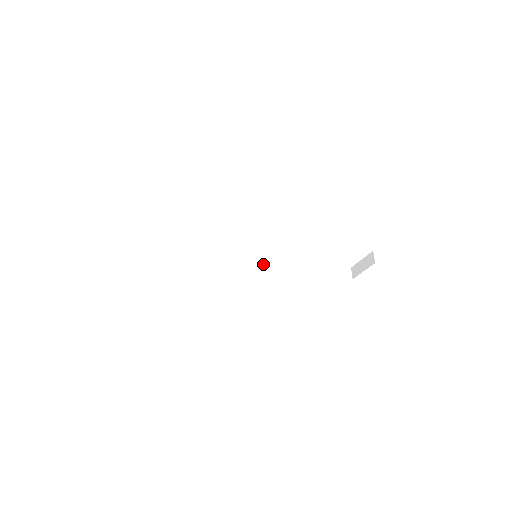
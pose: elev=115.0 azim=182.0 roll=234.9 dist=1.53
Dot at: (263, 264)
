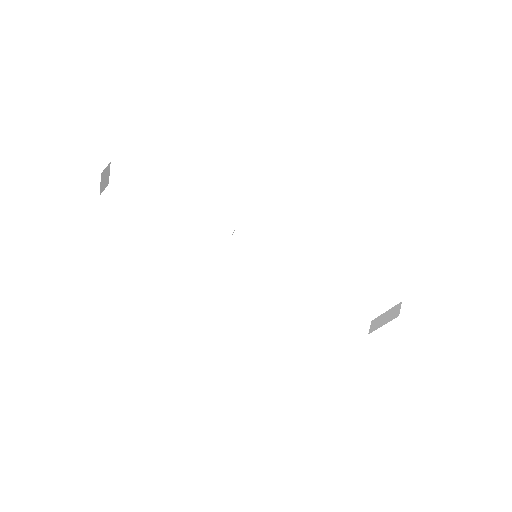
Dot at: (263, 272)
